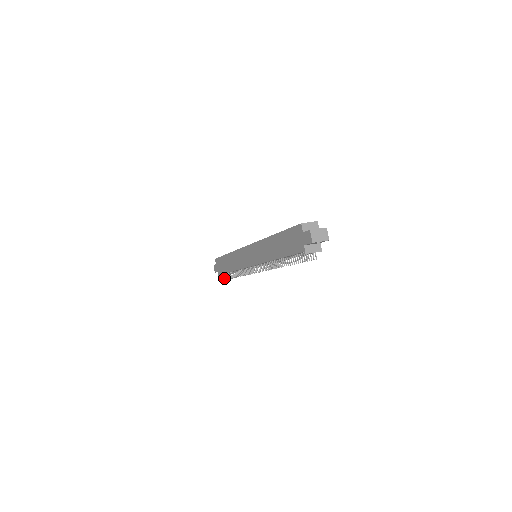
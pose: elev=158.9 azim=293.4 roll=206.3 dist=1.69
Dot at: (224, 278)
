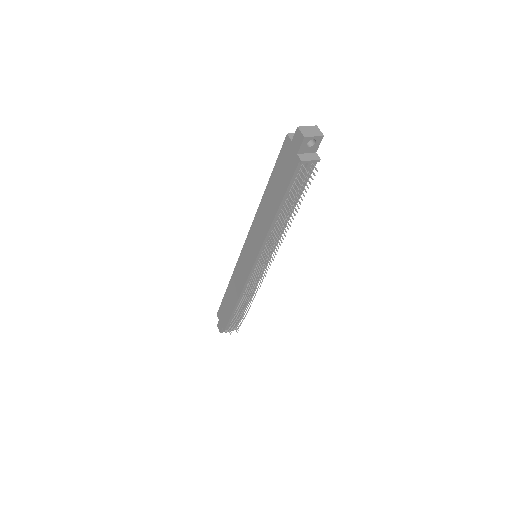
Dot at: (231, 329)
